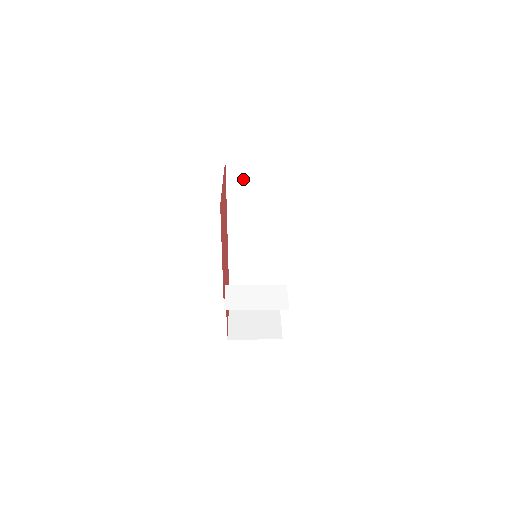
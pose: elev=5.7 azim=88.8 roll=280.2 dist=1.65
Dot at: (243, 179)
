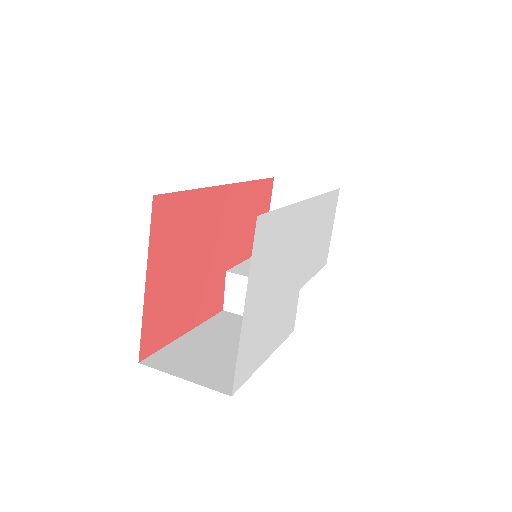
Dot at: occluded
